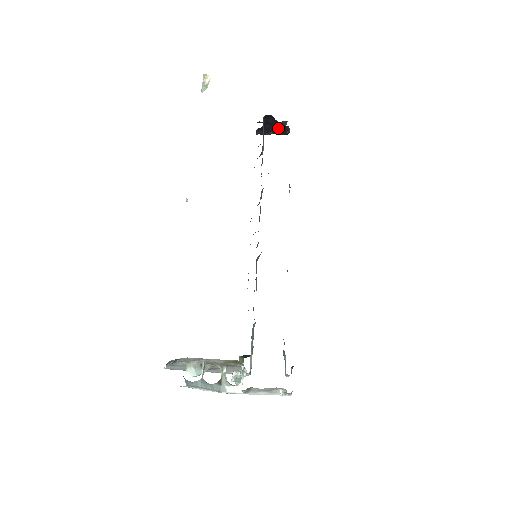
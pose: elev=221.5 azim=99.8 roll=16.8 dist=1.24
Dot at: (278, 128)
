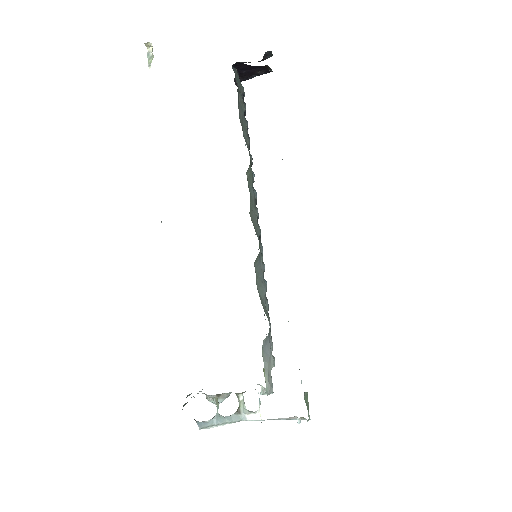
Dot at: (258, 69)
